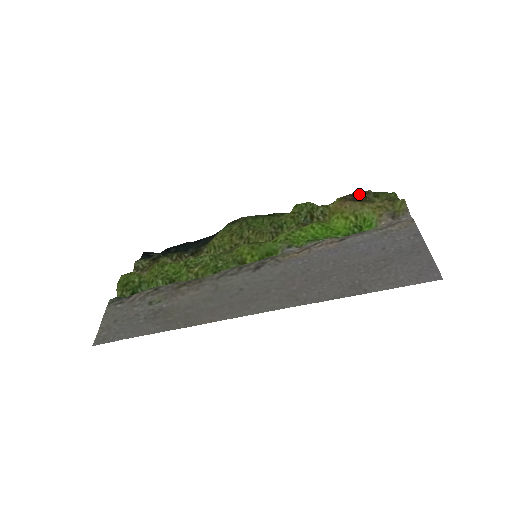
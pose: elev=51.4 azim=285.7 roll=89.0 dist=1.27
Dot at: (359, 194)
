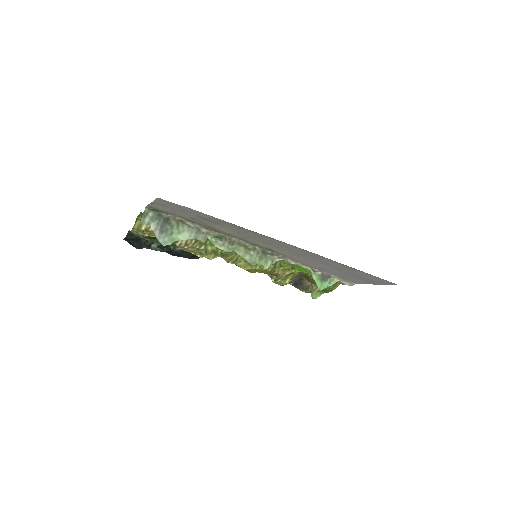
Dot at: (306, 279)
